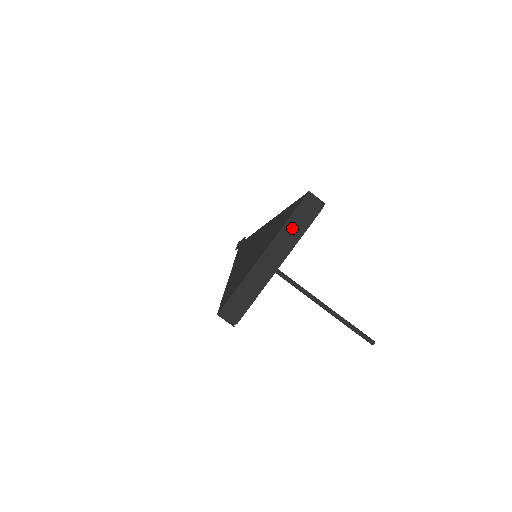
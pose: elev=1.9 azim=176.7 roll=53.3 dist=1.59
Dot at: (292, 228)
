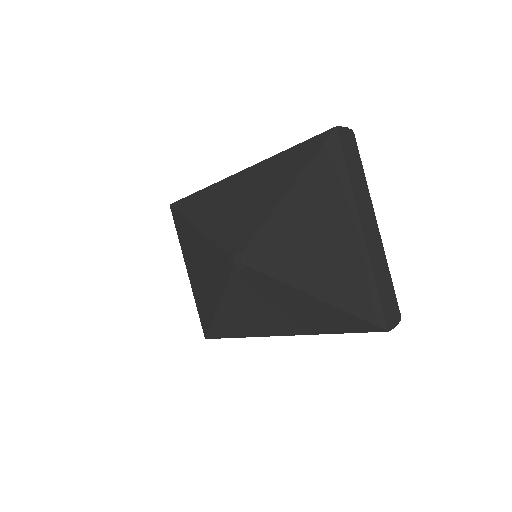
Dot at: (356, 180)
